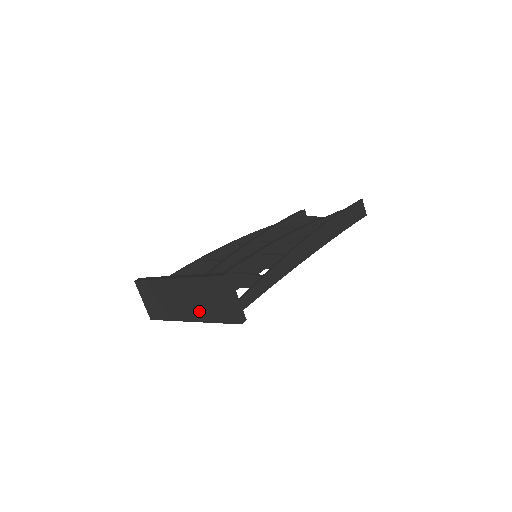
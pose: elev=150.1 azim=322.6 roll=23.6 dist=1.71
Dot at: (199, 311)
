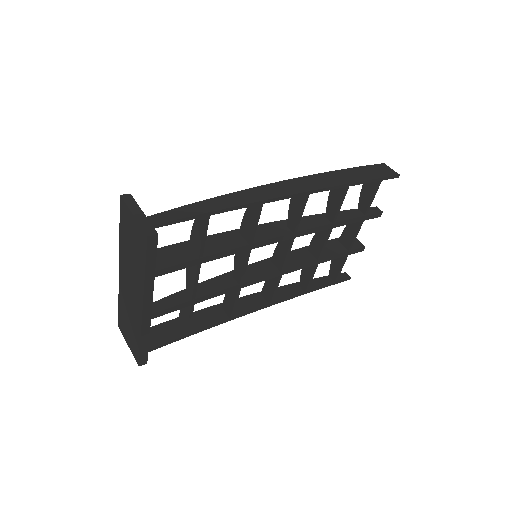
Dot at: (137, 281)
